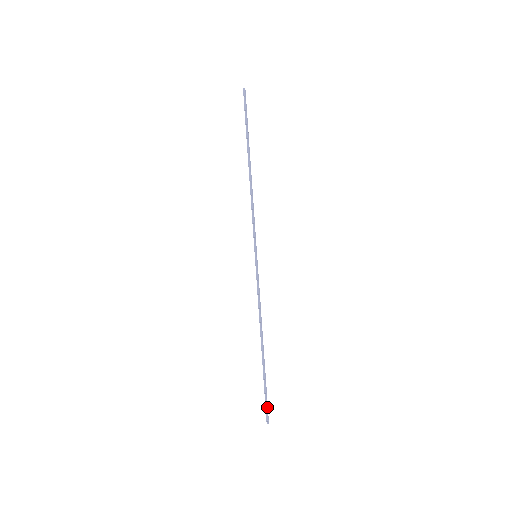
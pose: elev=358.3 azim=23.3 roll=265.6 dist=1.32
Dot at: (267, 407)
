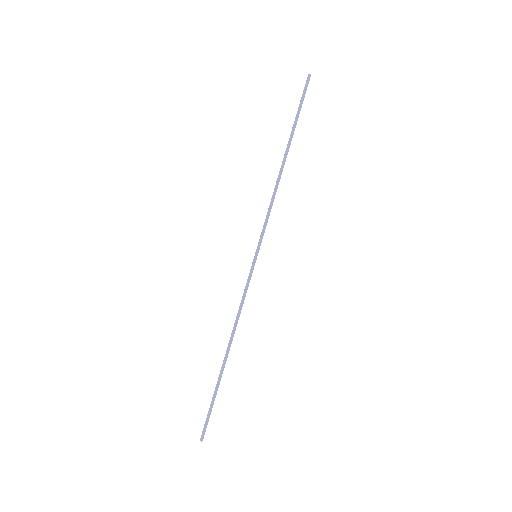
Dot at: (207, 423)
